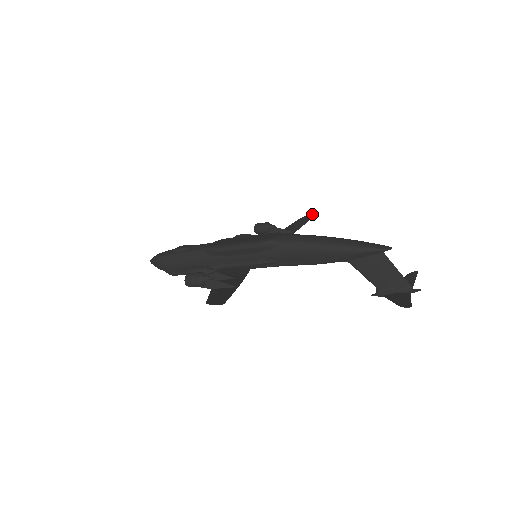
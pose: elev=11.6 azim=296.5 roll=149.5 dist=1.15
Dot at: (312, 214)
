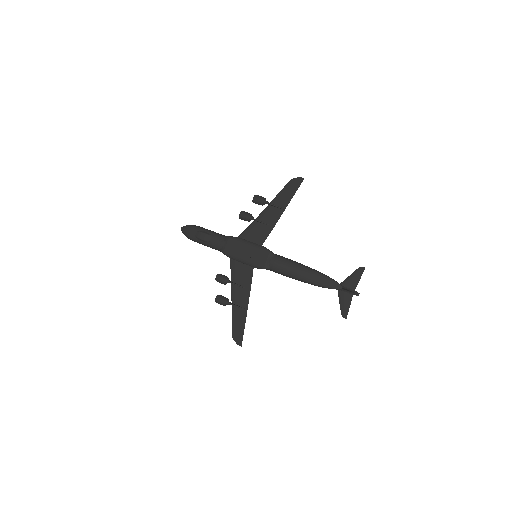
Dot at: (300, 179)
